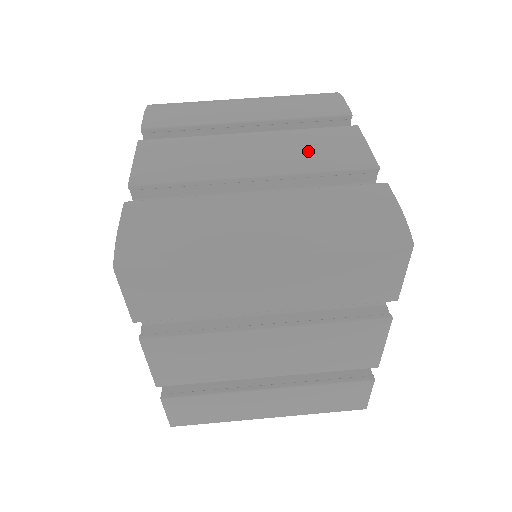
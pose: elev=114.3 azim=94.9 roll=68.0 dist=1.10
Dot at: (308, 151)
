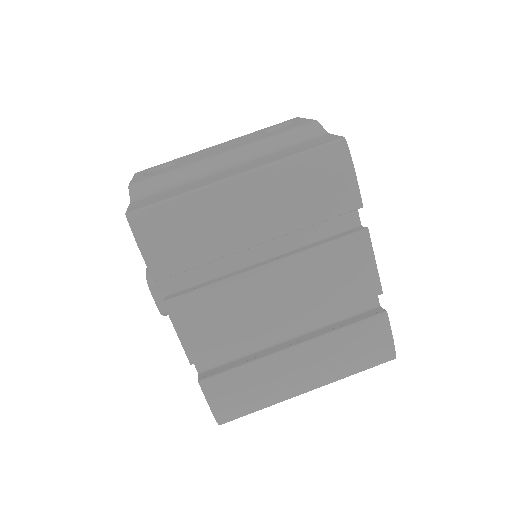
Dot at: (326, 285)
